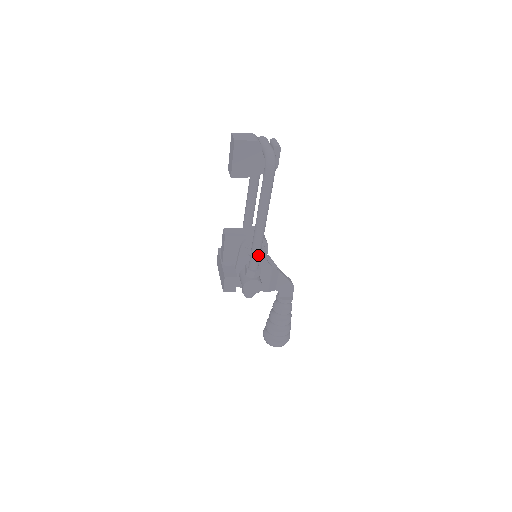
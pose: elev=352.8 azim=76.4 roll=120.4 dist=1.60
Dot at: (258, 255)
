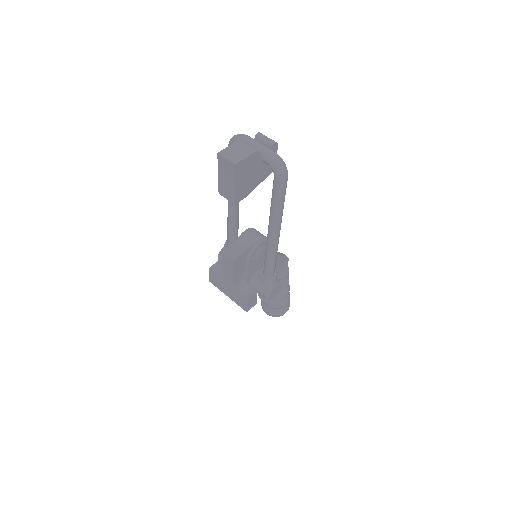
Dot at: (275, 261)
